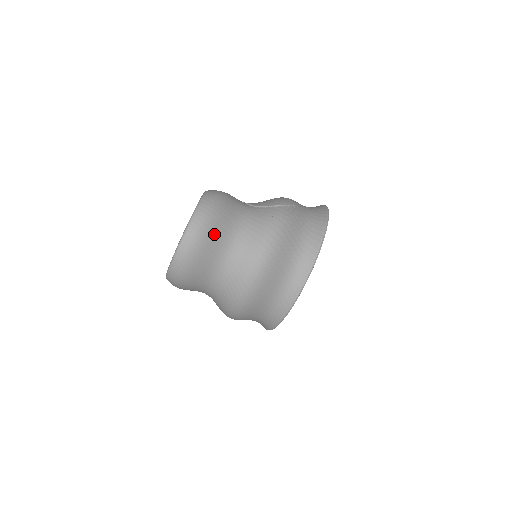
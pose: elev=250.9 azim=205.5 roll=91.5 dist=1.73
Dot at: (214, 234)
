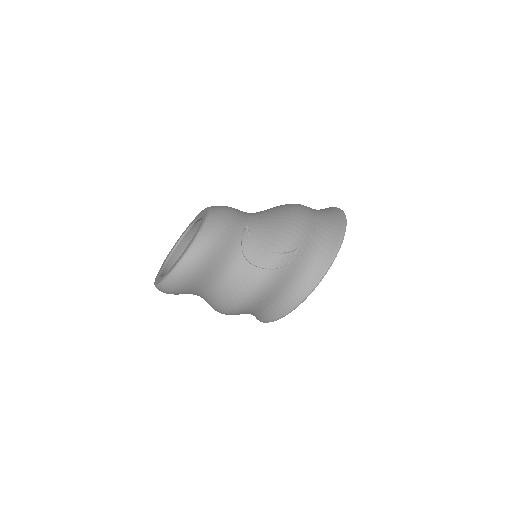
Dot at: (195, 281)
